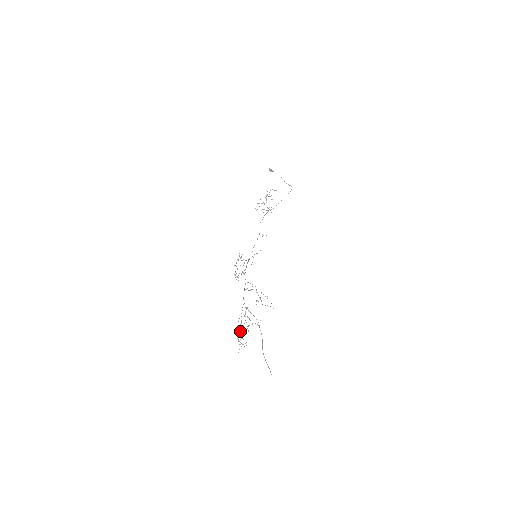
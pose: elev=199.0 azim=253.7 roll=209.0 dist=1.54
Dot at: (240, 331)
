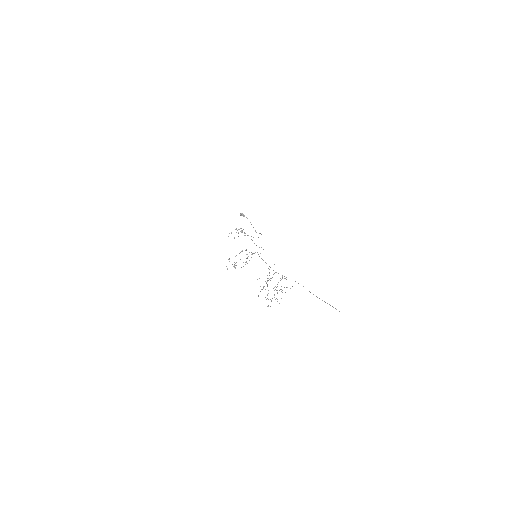
Dot at: occluded
